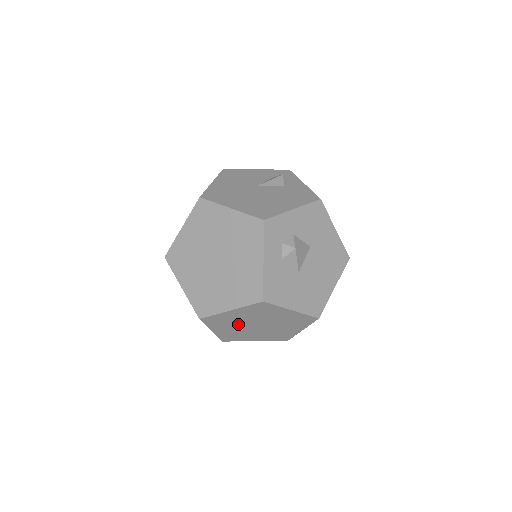
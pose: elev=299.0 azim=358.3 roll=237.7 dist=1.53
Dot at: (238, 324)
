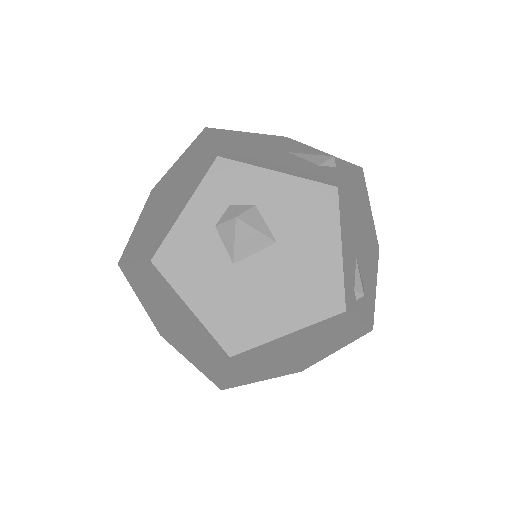
Dot at: (155, 304)
